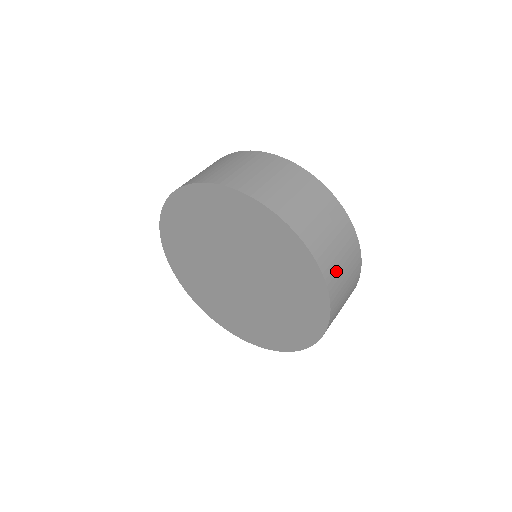
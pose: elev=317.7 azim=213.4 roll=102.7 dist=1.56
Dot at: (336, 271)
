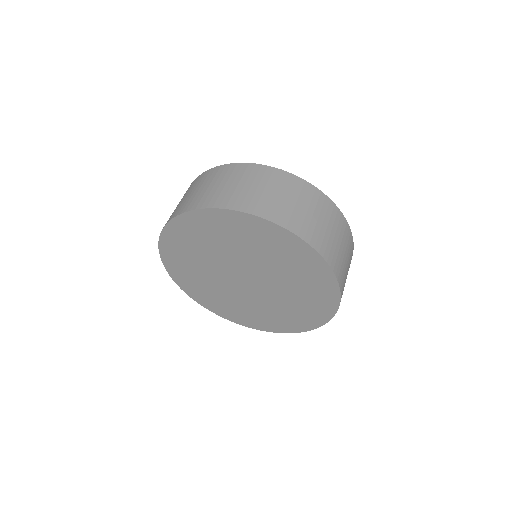
Dot at: (344, 276)
